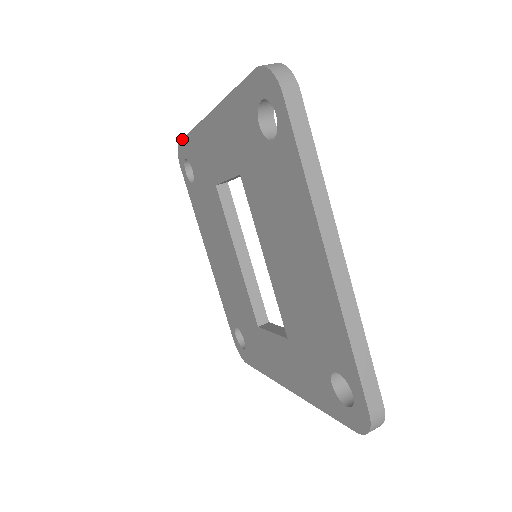
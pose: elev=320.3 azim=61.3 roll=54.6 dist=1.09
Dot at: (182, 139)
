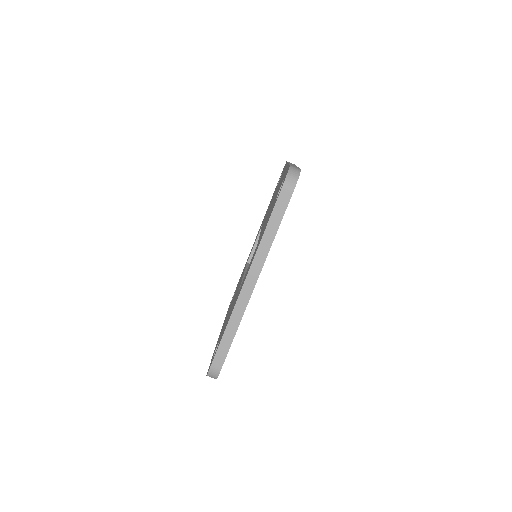
Dot at: (276, 202)
